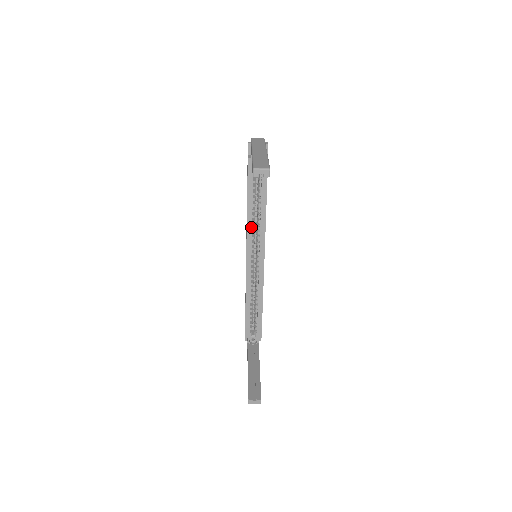
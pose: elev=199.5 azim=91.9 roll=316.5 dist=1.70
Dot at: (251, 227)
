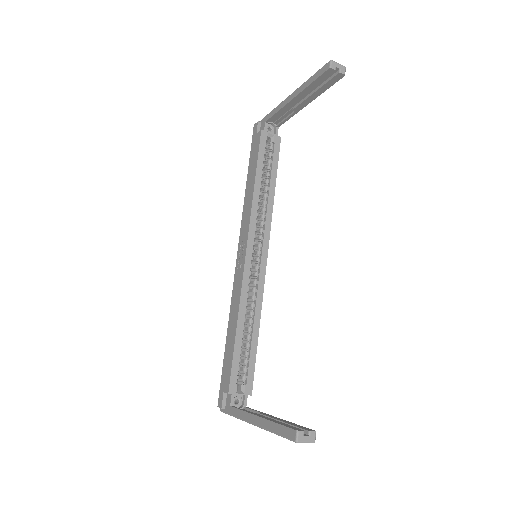
Dot at: (256, 212)
